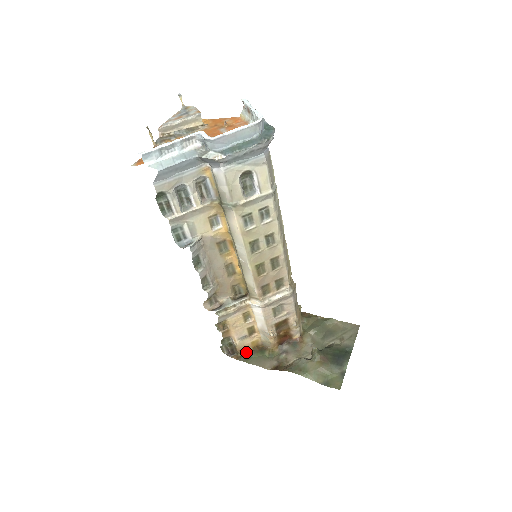
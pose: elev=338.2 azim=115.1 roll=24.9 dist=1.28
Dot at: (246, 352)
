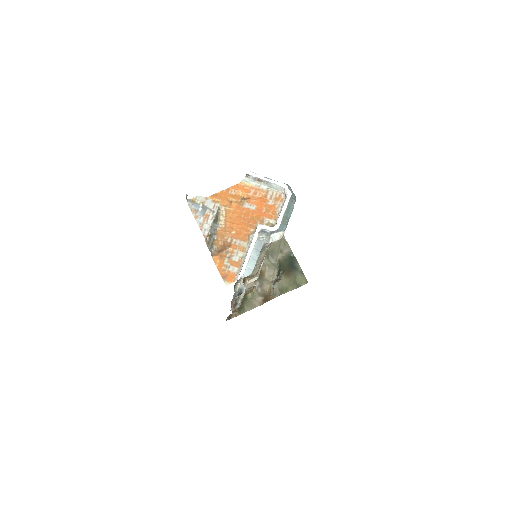
Dot at: occluded
